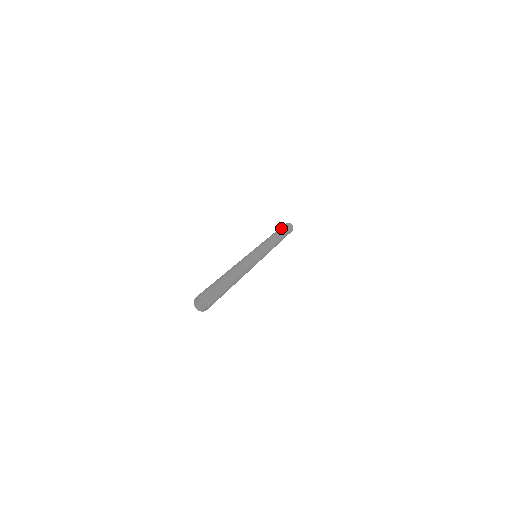
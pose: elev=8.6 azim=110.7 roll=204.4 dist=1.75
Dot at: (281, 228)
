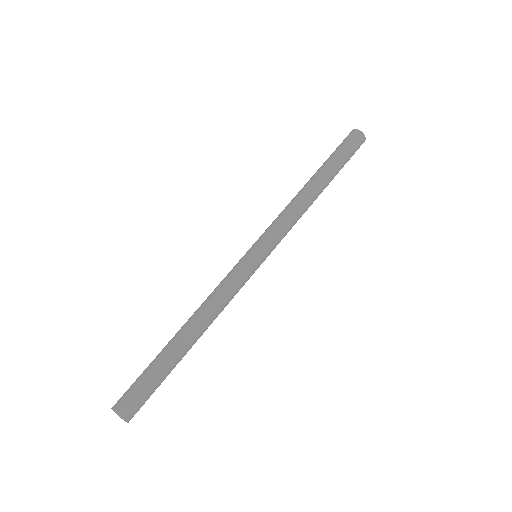
Dot at: (336, 157)
